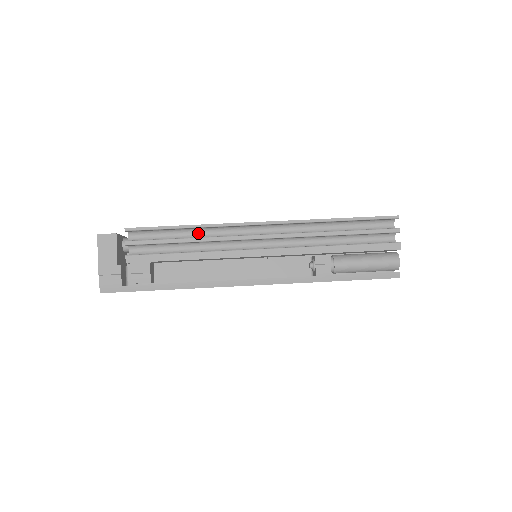
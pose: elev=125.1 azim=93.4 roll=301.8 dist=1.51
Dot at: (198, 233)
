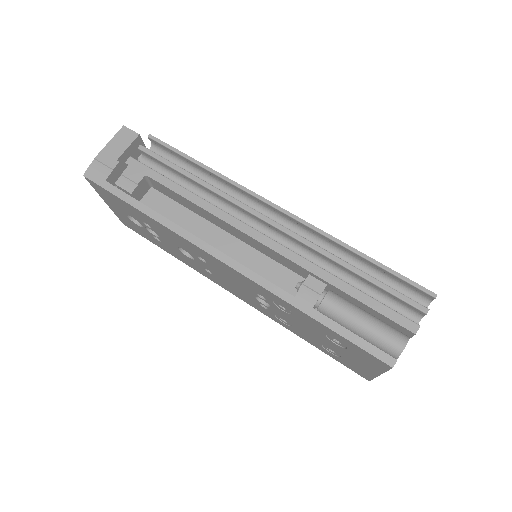
Dot at: (212, 184)
